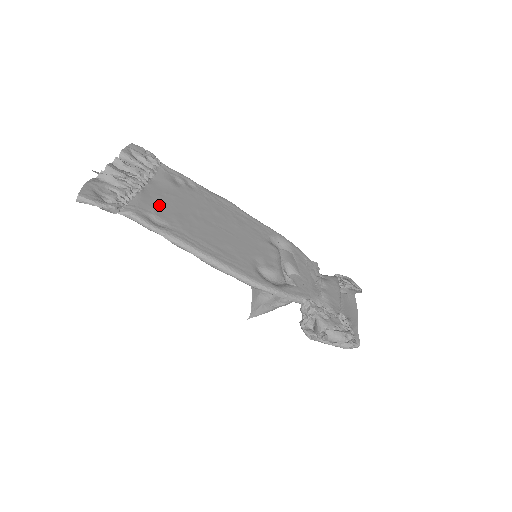
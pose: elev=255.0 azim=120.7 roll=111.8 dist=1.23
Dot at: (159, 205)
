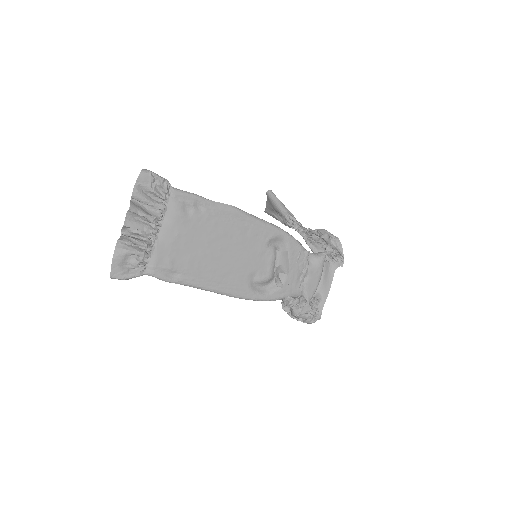
Dot at: (172, 254)
